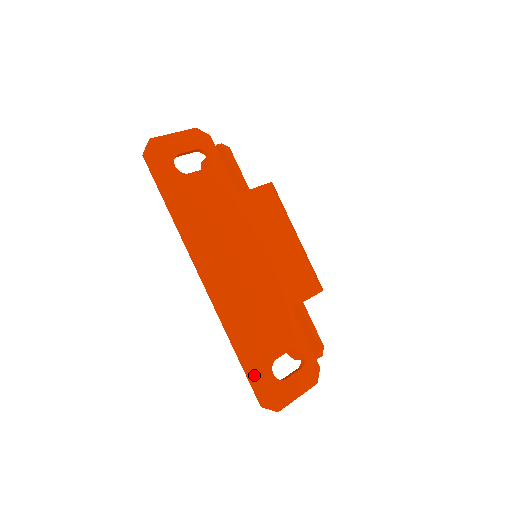
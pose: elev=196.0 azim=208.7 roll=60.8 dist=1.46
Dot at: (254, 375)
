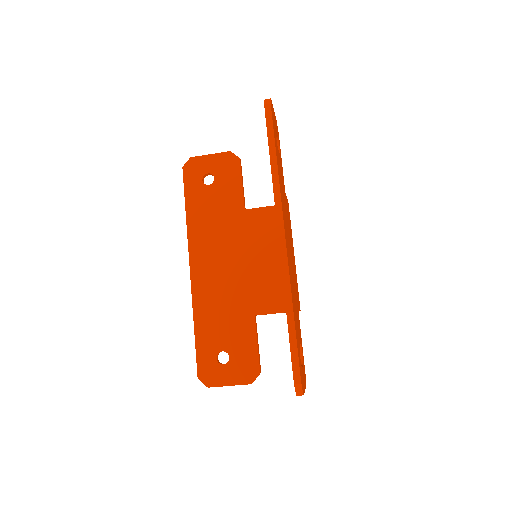
Dot at: occluded
